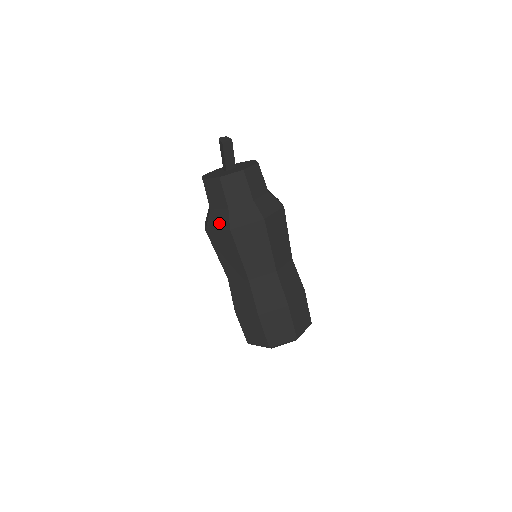
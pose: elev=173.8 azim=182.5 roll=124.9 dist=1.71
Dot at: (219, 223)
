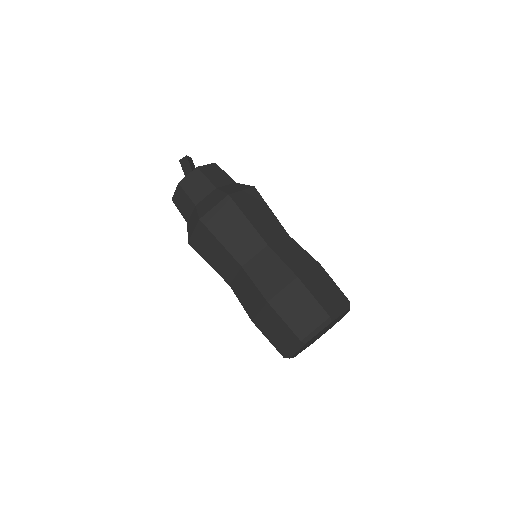
Dot at: (212, 202)
